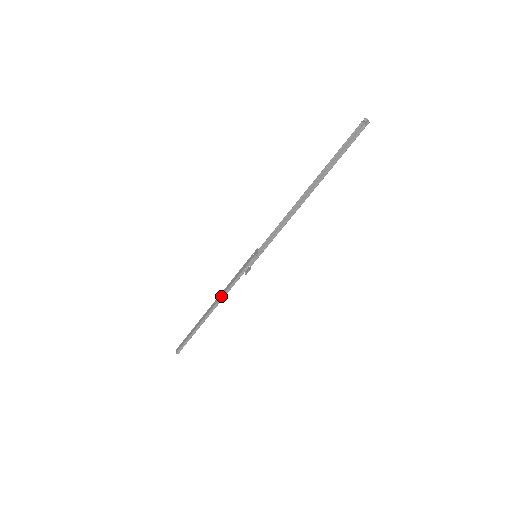
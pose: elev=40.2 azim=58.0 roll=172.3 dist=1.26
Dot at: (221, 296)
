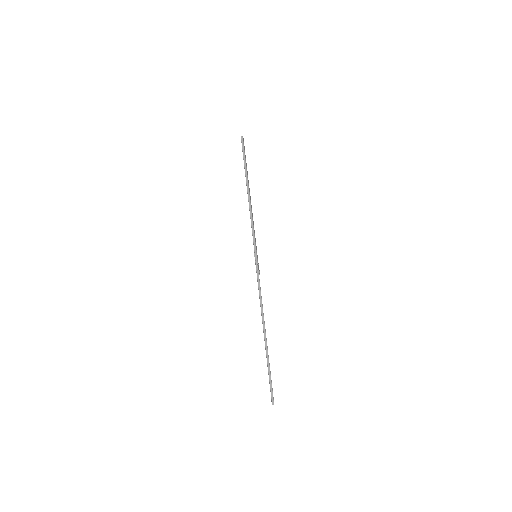
Dot at: occluded
